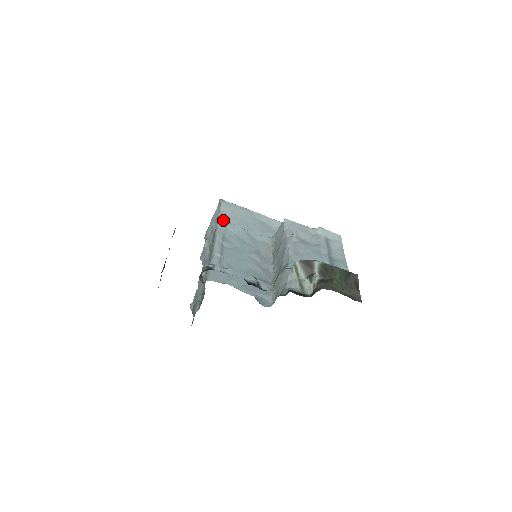
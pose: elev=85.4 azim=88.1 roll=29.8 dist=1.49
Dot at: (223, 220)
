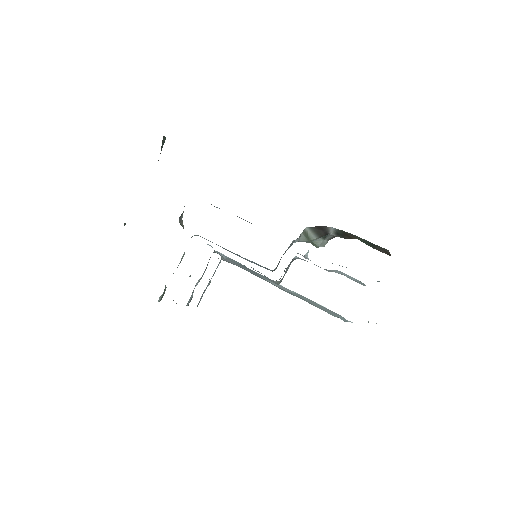
Dot at: occluded
